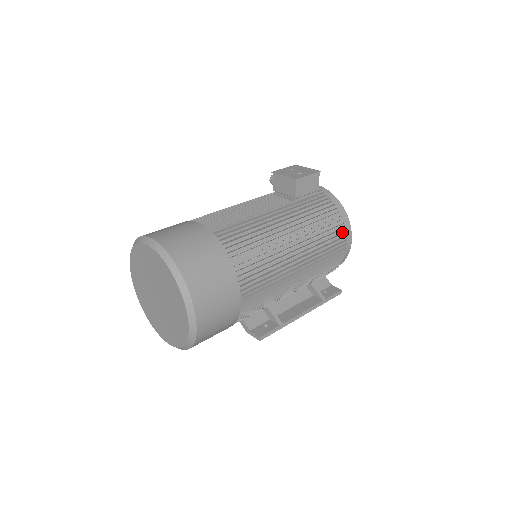
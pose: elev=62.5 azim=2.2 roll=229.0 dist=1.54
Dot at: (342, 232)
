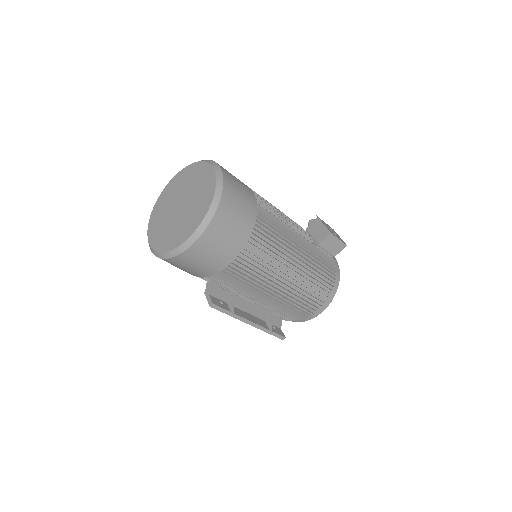
Dot at: (324, 298)
